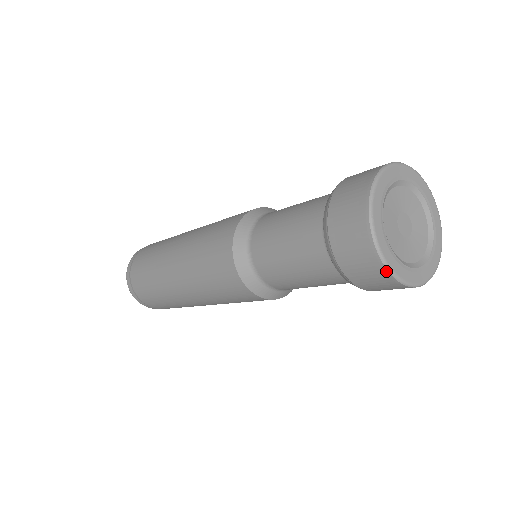
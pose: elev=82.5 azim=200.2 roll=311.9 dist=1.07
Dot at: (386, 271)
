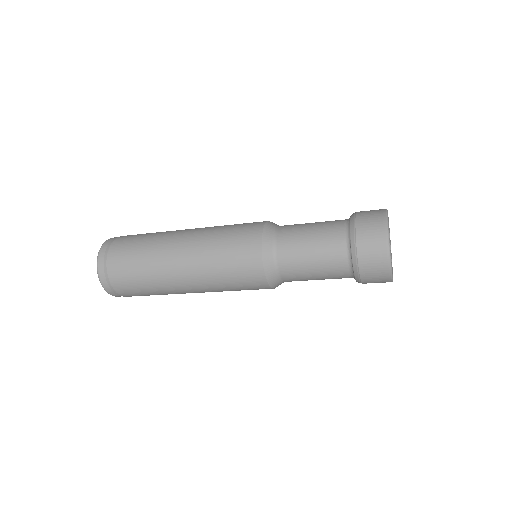
Dot at: (389, 269)
